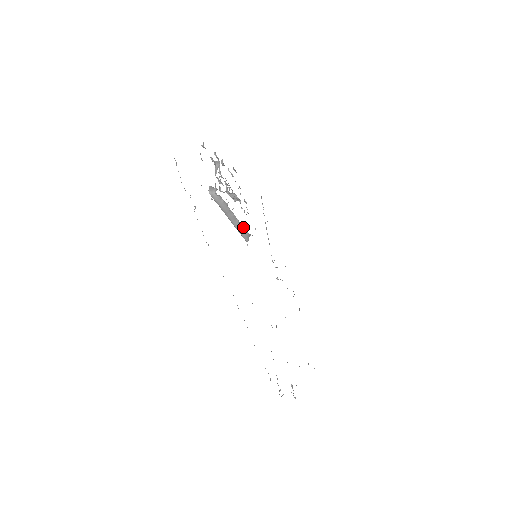
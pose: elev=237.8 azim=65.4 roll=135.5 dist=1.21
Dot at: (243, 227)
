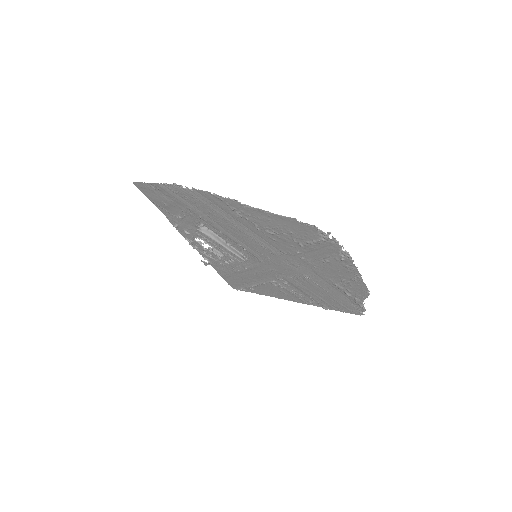
Dot at: (234, 249)
